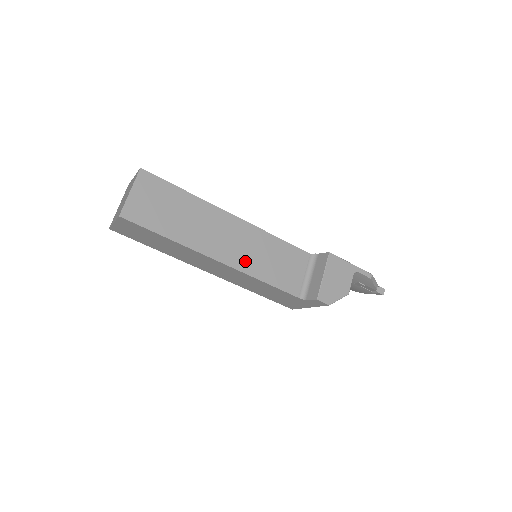
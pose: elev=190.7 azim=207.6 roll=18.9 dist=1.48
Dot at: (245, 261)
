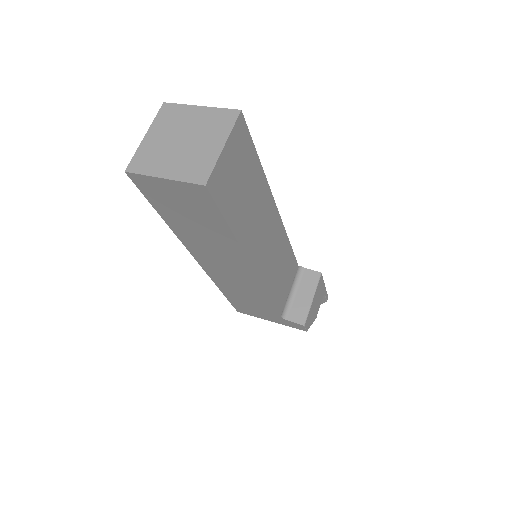
Dot at: (268, 271)
